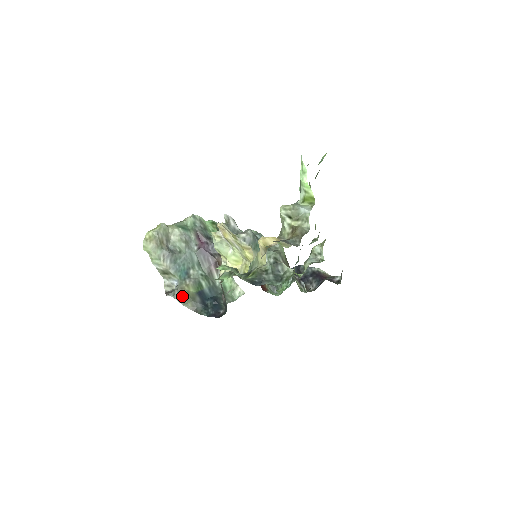
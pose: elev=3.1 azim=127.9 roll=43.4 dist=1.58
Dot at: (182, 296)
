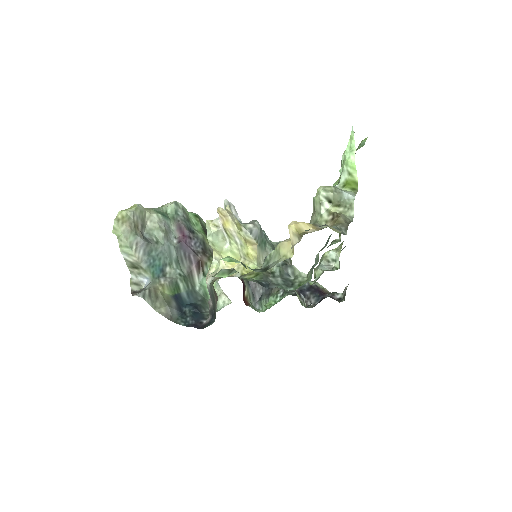
Dot at: (154, 298)
